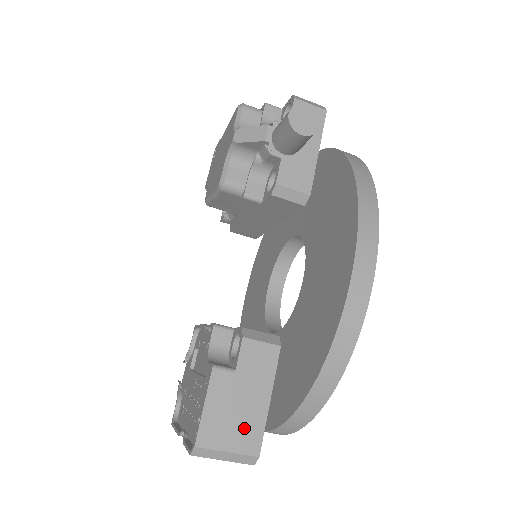
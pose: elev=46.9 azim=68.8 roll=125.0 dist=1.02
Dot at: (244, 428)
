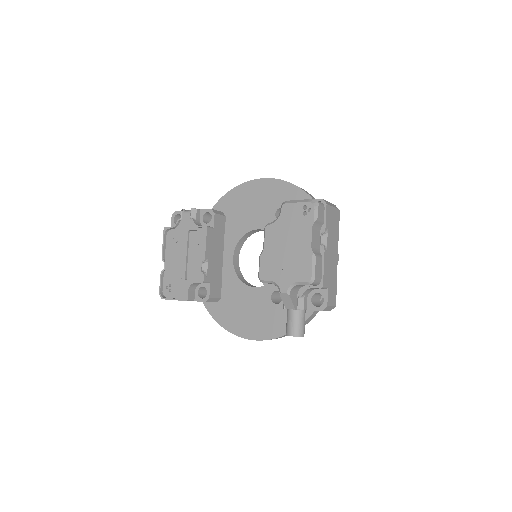
Dot at: occluded
